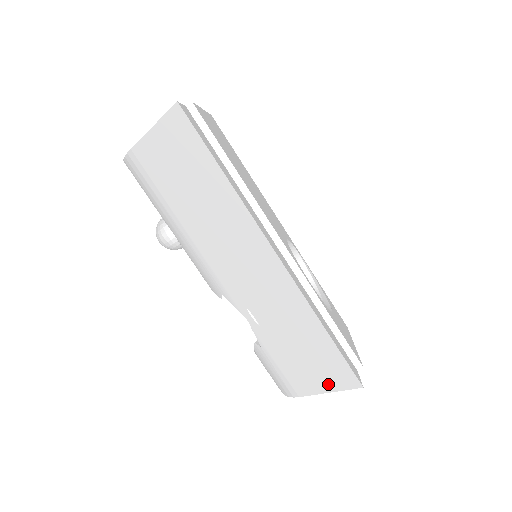
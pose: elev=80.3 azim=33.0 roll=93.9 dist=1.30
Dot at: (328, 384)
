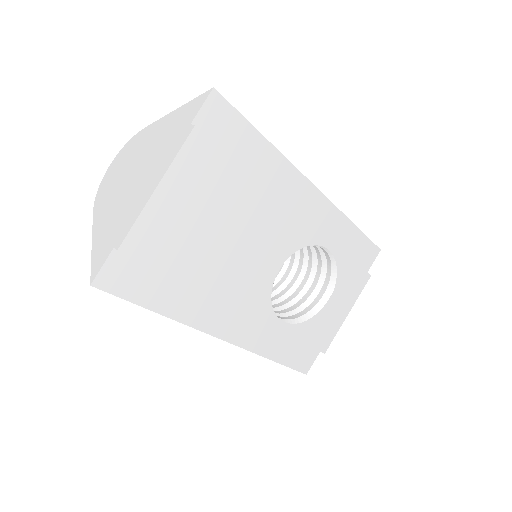
Dot at: occluded
